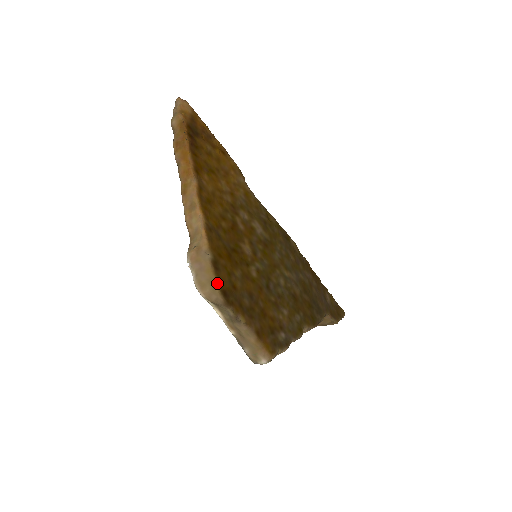
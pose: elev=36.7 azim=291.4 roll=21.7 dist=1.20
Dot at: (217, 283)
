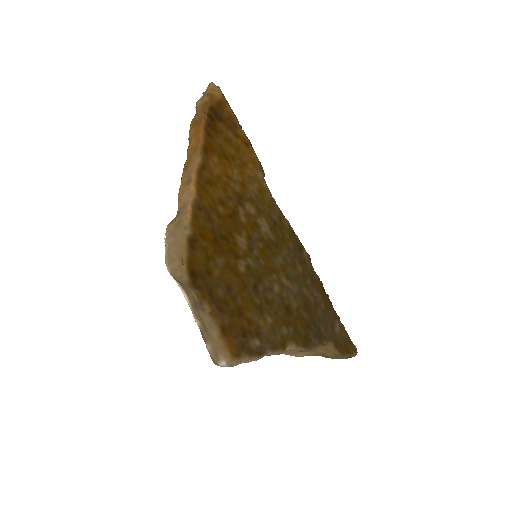
Dot at: (187, 260)
